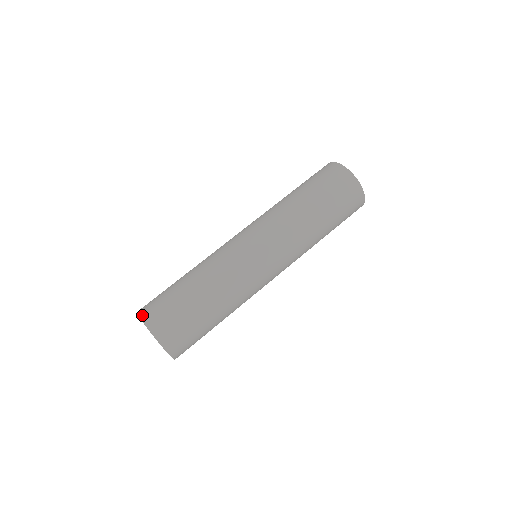
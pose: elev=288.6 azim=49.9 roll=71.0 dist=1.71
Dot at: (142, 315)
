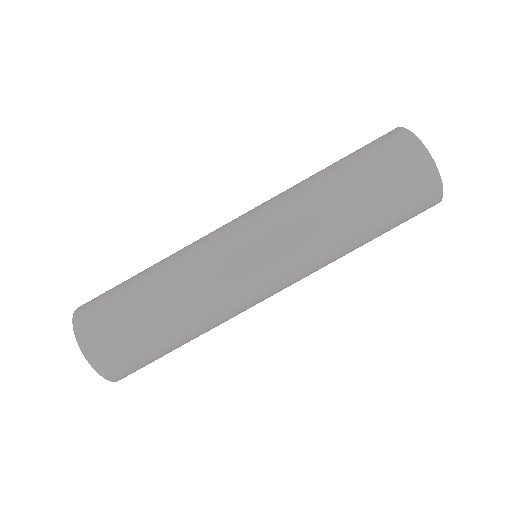
Dot at: (88, 355)
